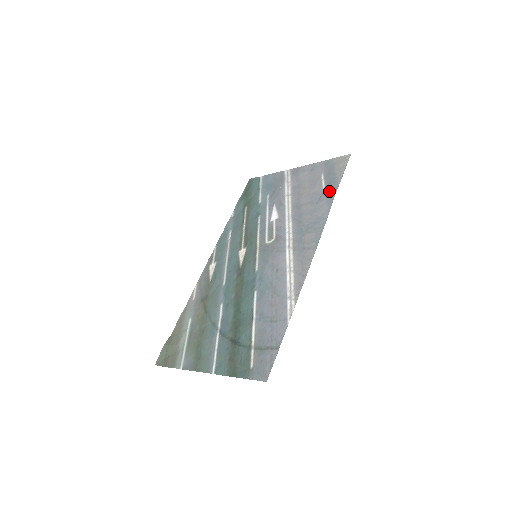
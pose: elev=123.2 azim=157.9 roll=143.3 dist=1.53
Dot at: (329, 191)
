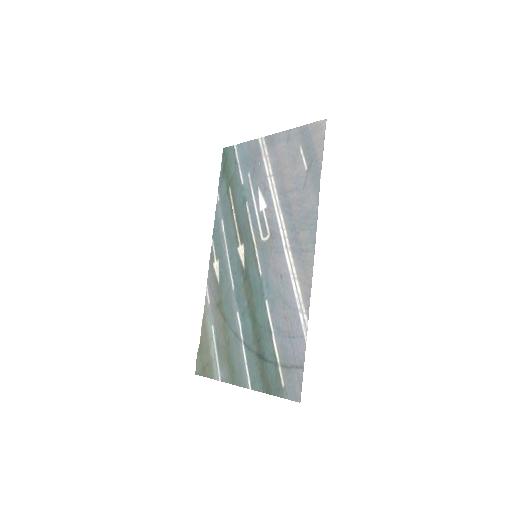
Dot at: (313, 174)
